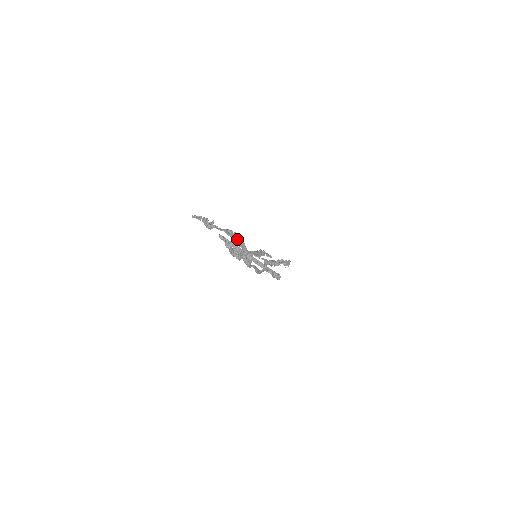
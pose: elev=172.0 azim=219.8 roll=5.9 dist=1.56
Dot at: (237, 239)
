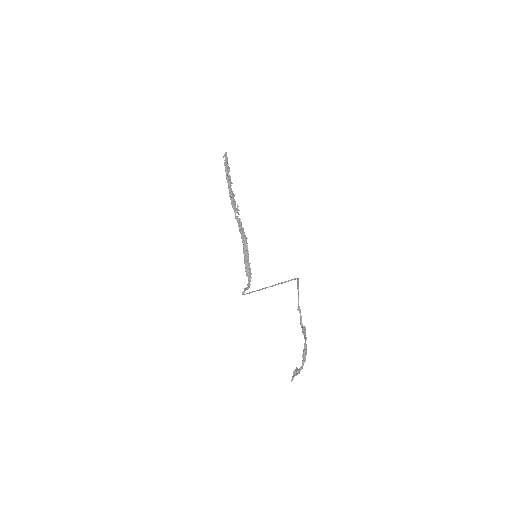
Dot at: (306, 350)
